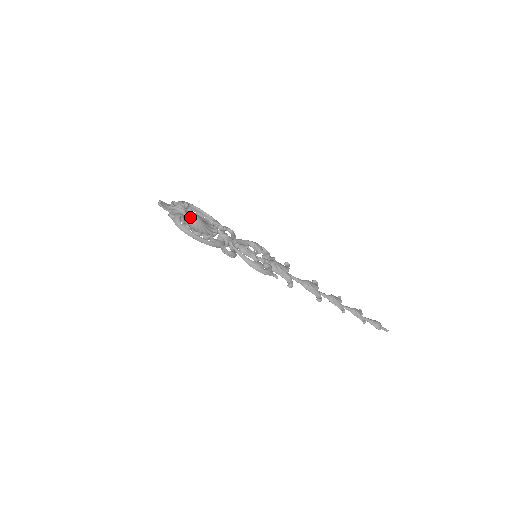
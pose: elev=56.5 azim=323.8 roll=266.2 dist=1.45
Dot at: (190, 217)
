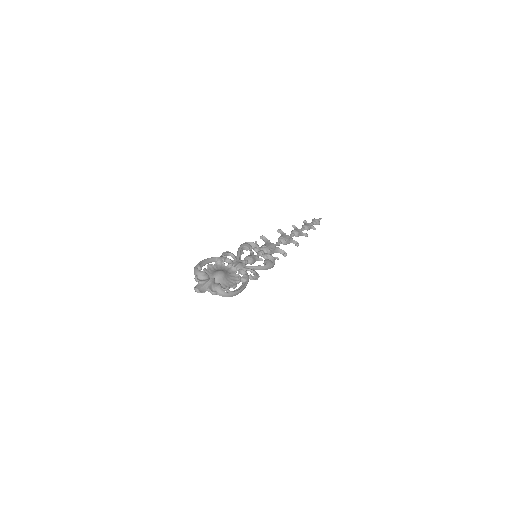
Dot at: (220, 279)
